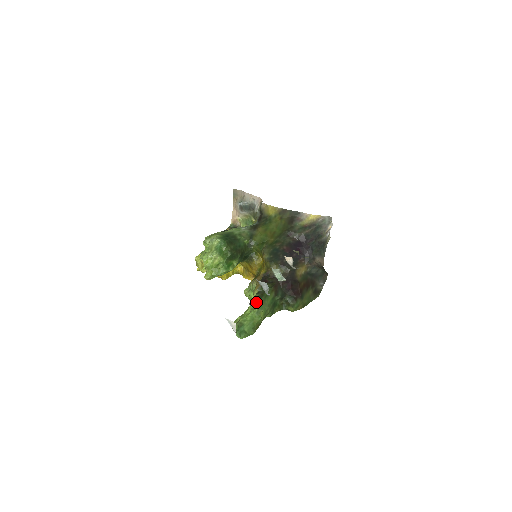
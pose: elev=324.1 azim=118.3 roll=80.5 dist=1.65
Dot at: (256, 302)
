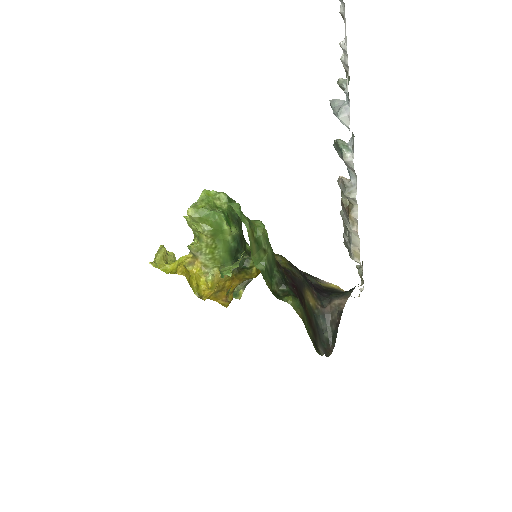
Dot at: occluded
